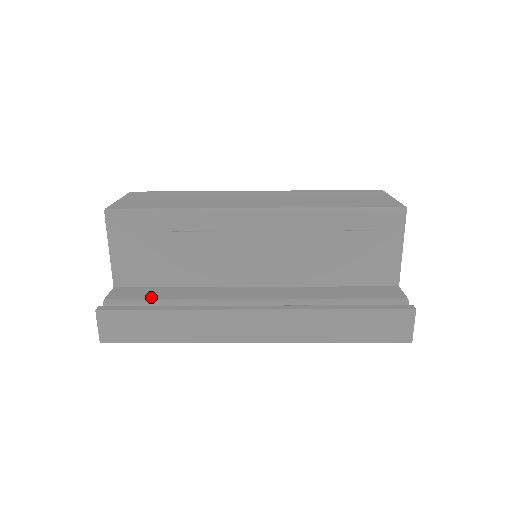
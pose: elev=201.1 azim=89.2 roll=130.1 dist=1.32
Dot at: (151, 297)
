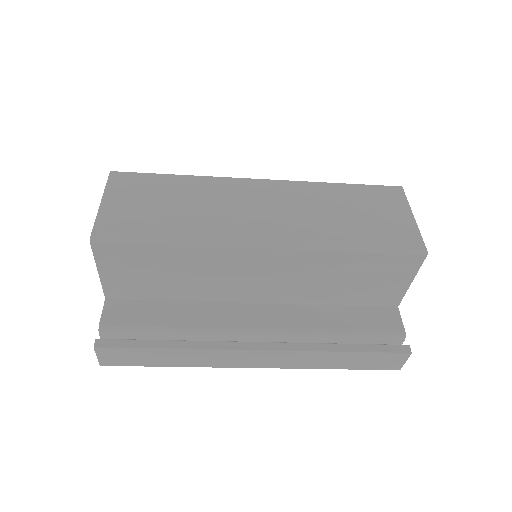
Dot at: (149, 322)
